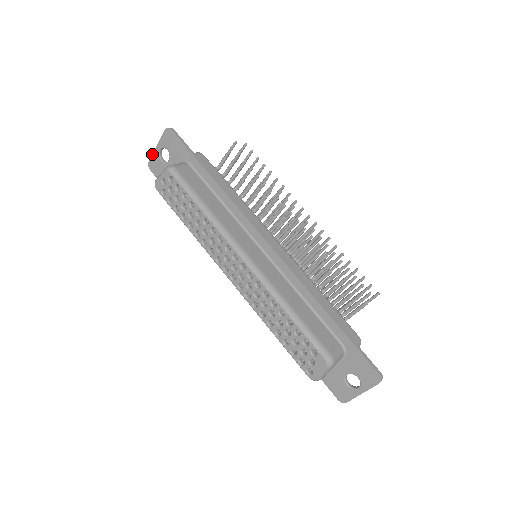
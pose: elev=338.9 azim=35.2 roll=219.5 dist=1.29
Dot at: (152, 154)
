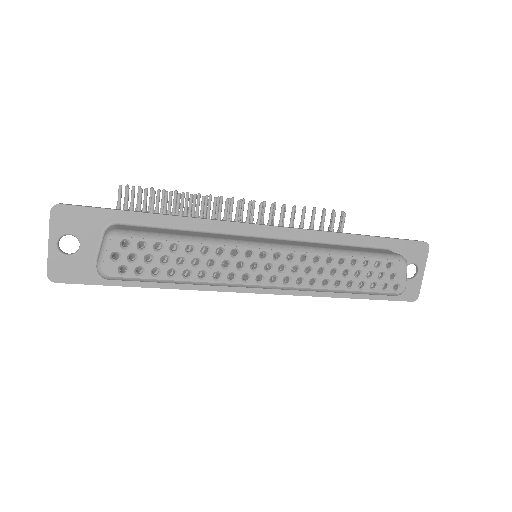
Dot at: (47, 259)
